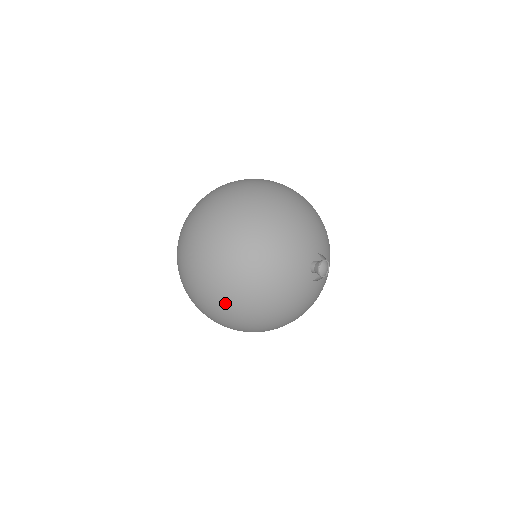
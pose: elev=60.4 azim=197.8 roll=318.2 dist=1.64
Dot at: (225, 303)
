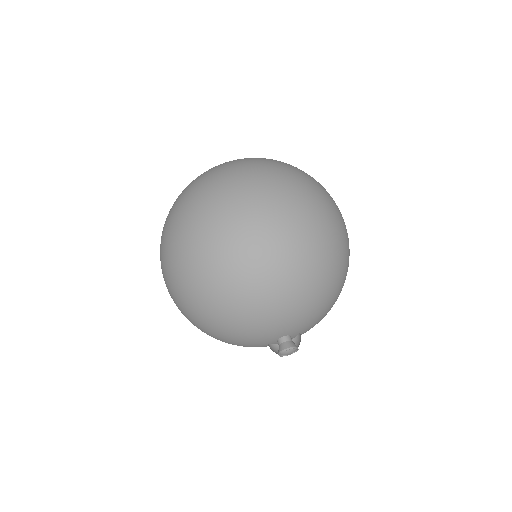
Dot at: (178, 308)
